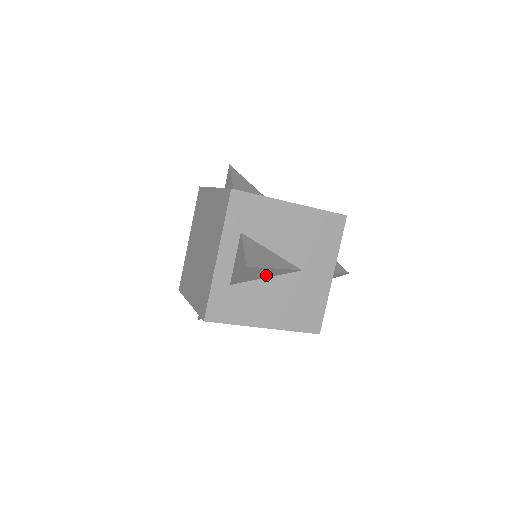
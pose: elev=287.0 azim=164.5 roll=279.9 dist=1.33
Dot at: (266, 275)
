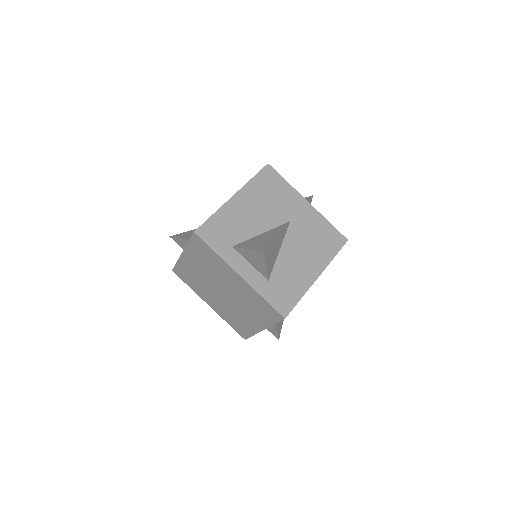
Dot at: (277, 248)
